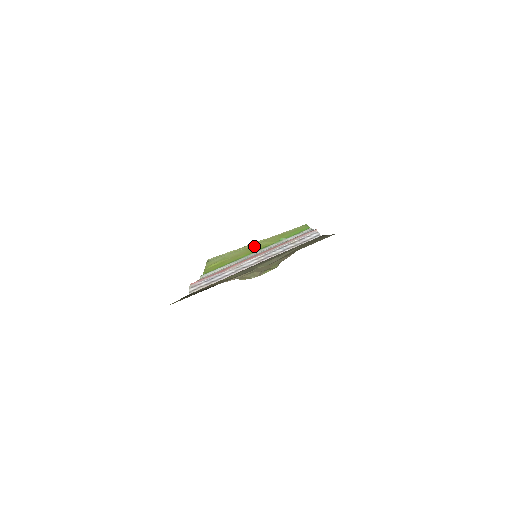
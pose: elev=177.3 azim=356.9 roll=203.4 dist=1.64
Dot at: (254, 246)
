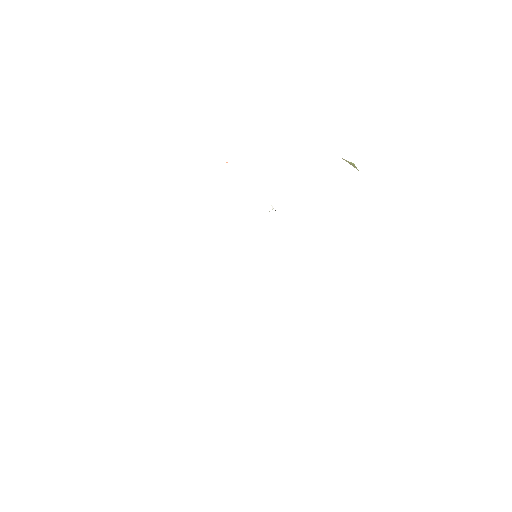
Dot at: occluded
